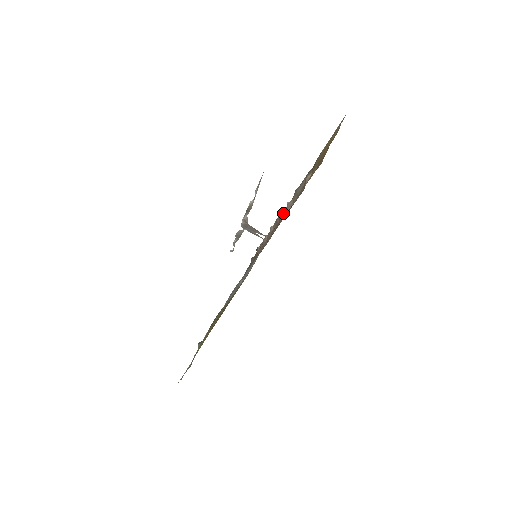
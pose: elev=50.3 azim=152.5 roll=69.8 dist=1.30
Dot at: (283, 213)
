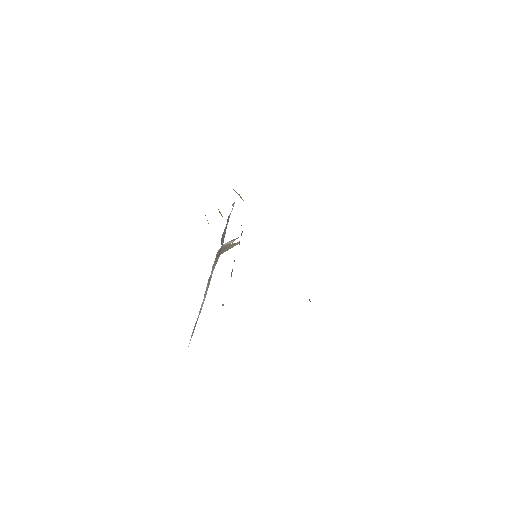
Dot at: occluded
